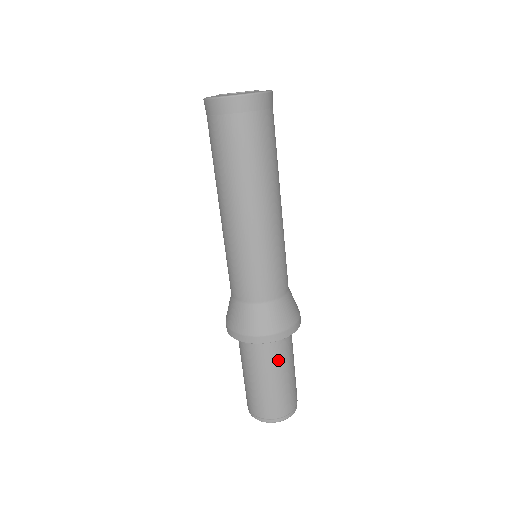
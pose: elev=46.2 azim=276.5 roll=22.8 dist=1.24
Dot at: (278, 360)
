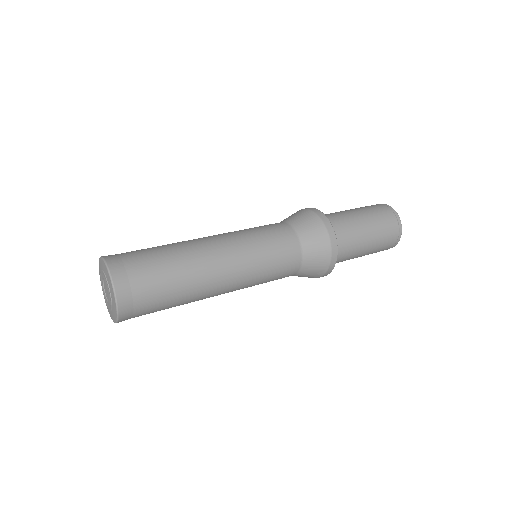
Dot at: occluded
